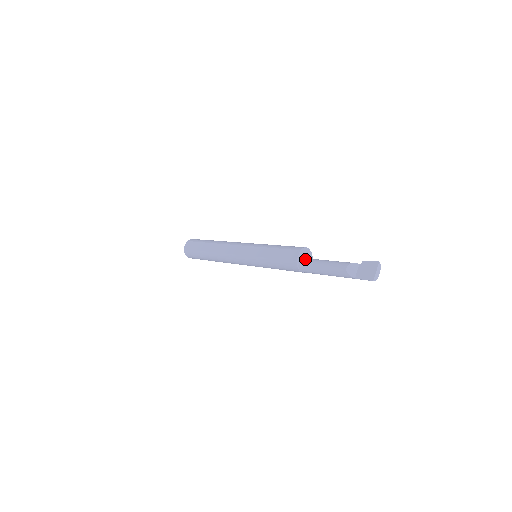
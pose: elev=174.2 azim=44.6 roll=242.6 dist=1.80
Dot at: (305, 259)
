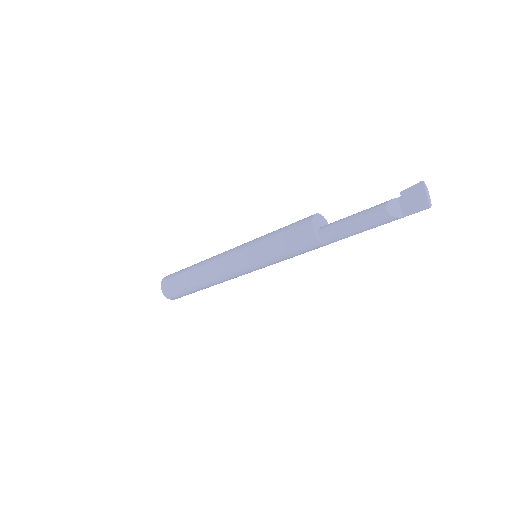
Dot at: (324, 228)
